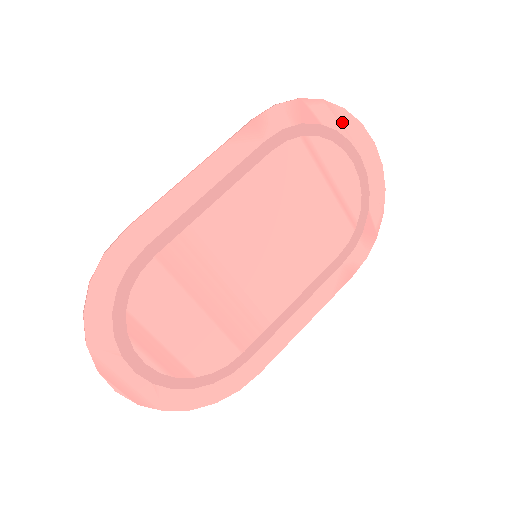
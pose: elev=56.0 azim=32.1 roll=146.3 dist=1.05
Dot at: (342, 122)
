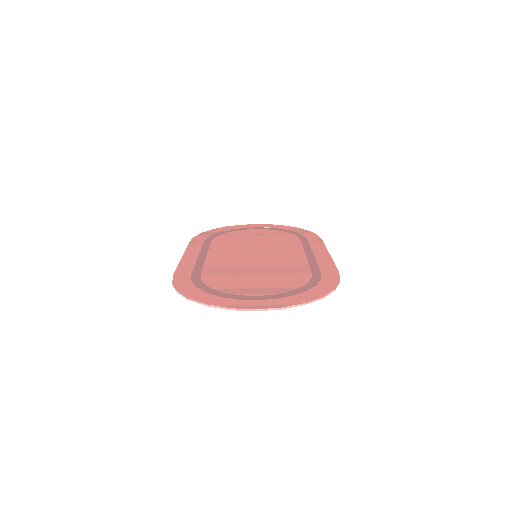
Dot at: (231, 228)
